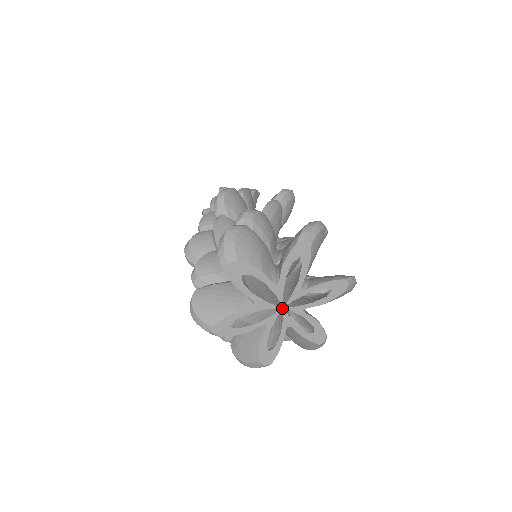
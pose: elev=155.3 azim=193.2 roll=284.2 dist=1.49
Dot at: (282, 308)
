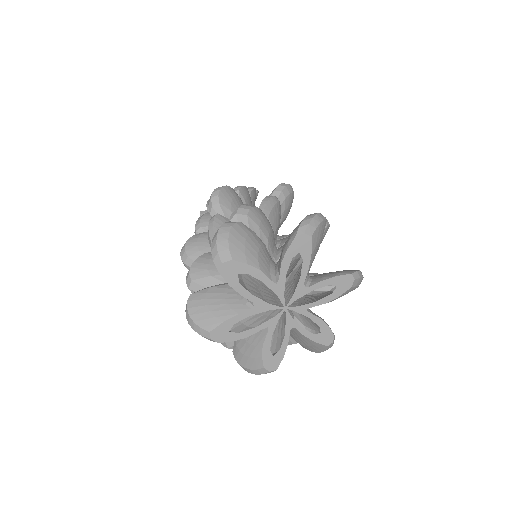
Dot at: (284, 309)
